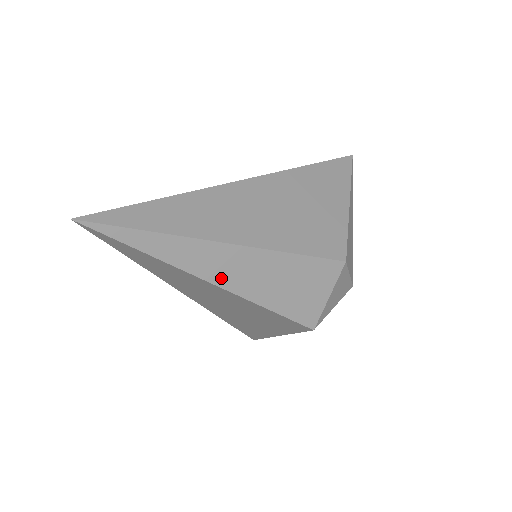
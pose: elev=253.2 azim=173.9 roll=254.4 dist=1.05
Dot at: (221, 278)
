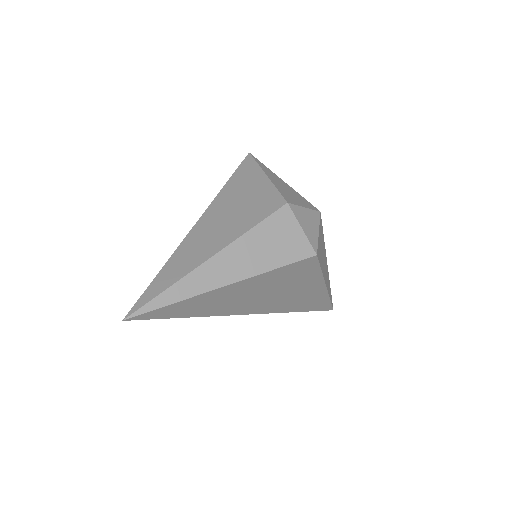
Dot at: (228, 278)
